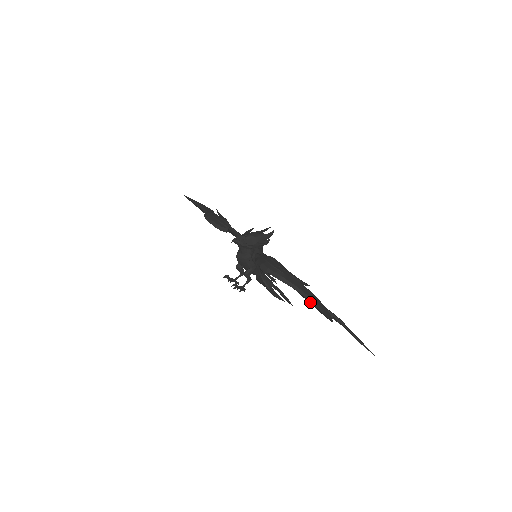
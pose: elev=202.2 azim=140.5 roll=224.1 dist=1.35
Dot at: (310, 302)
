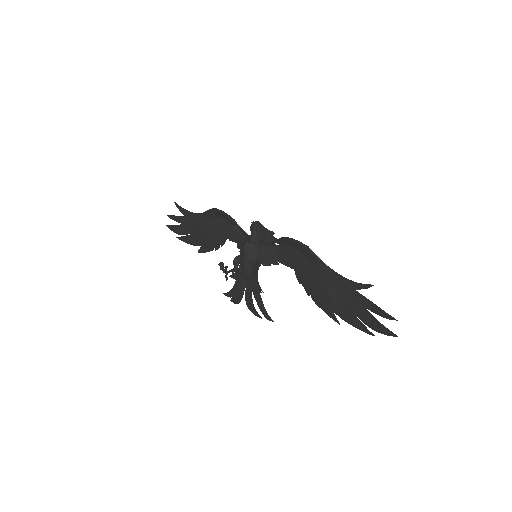
Dot at: (337, 278)
